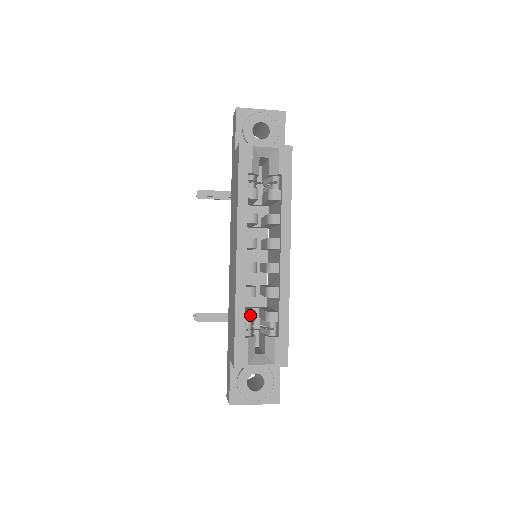
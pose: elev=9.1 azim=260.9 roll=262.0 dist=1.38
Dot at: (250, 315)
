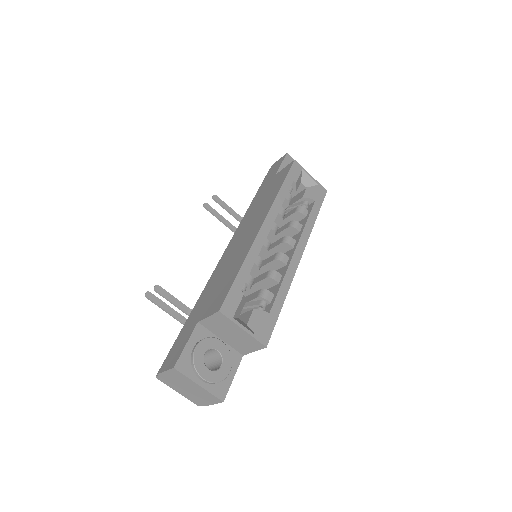
Dot at: (251, 279)
